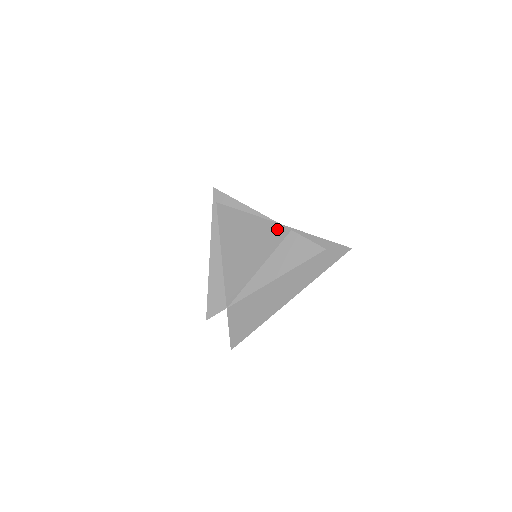
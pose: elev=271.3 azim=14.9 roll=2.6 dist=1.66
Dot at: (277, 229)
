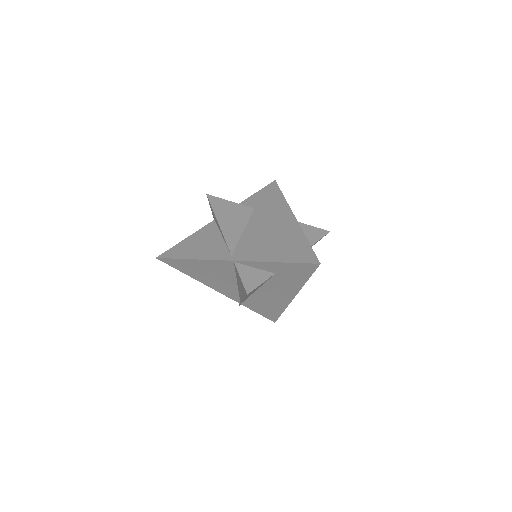
Dot at: (221, 263)
